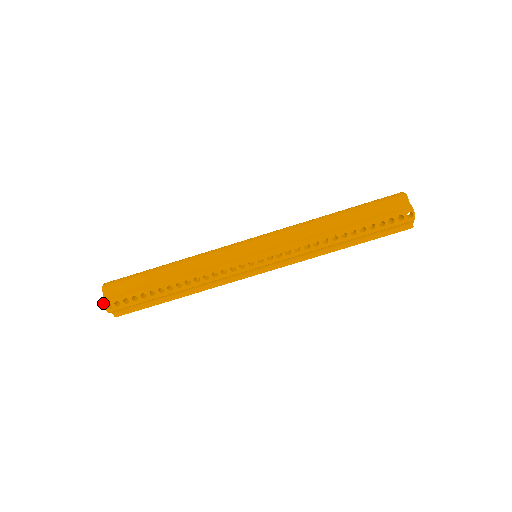
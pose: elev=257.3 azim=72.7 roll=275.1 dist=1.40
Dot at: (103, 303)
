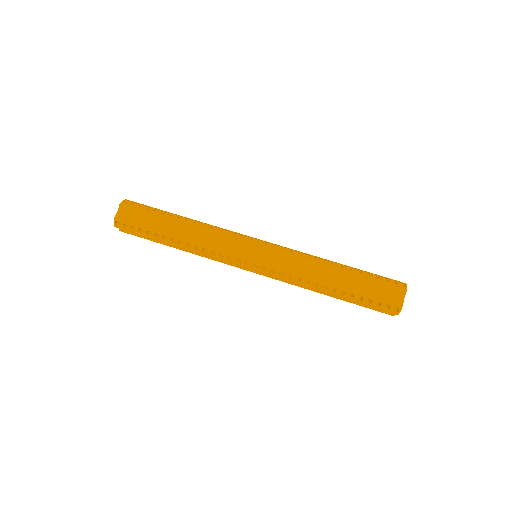
Dot at: (125, 199)
